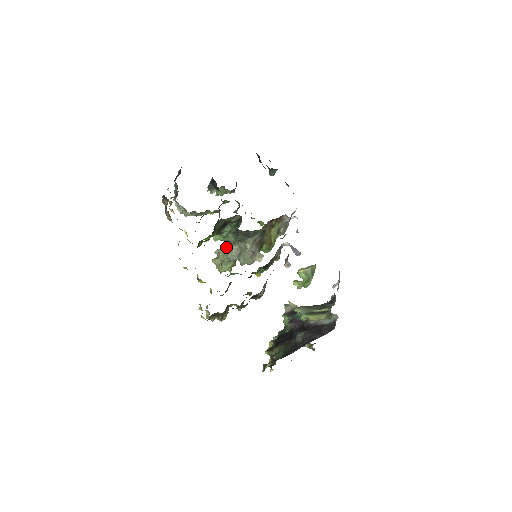
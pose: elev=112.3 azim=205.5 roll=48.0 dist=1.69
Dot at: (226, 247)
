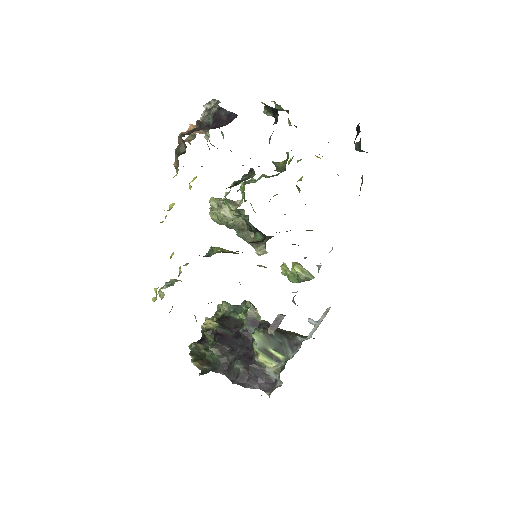
Dot at: (233, 209)
